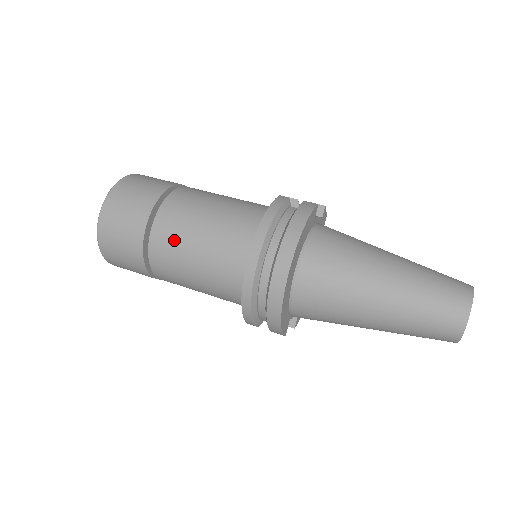
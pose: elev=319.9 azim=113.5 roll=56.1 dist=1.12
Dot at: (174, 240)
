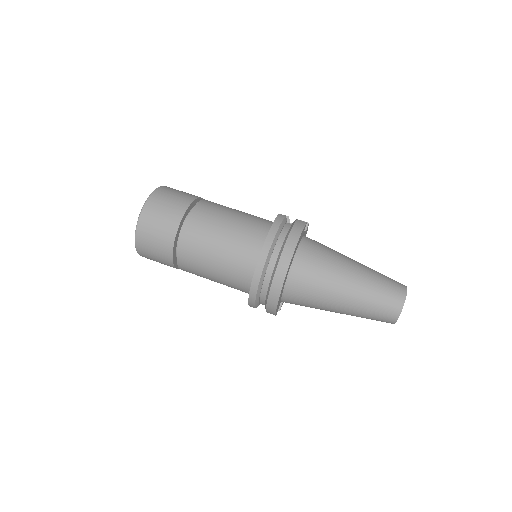
Dot at: (200, 241)
